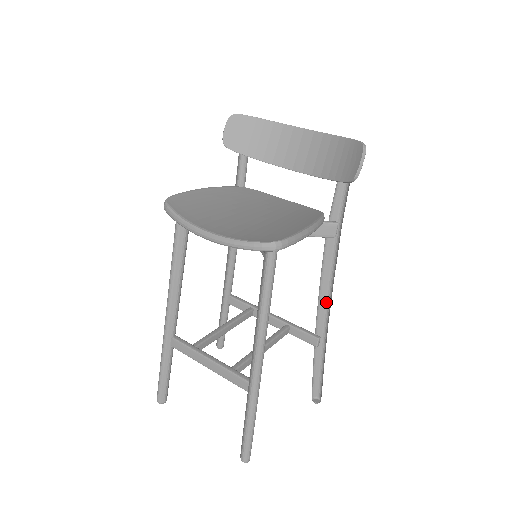
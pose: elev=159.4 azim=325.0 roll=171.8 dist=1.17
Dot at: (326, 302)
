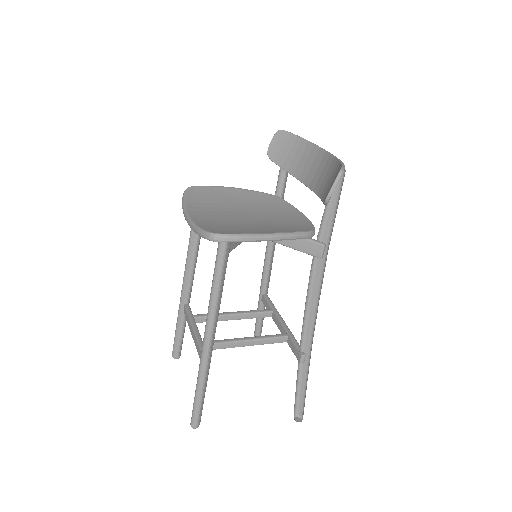
Dot at: (314, 322)
